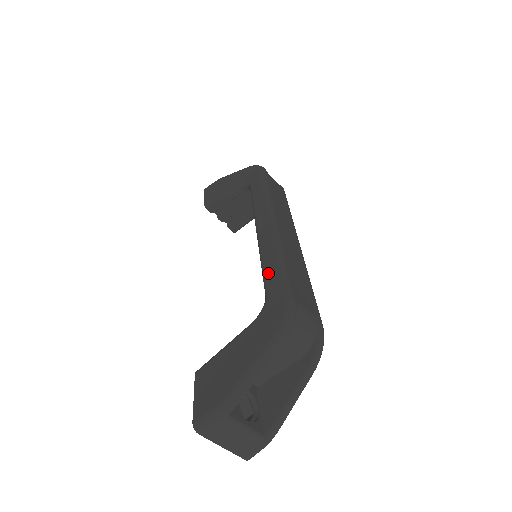
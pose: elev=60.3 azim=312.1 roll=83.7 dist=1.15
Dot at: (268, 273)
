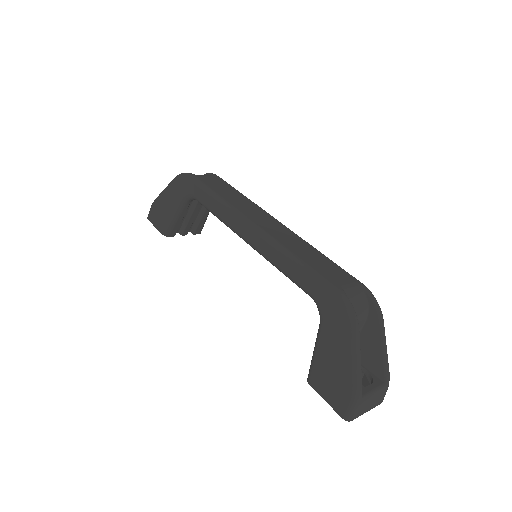
Dot at: (296, 278)
